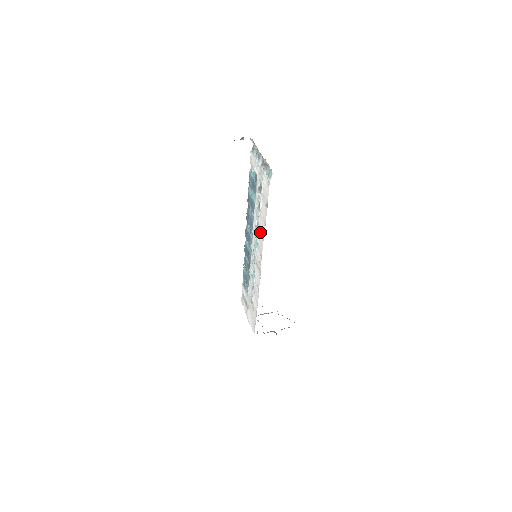
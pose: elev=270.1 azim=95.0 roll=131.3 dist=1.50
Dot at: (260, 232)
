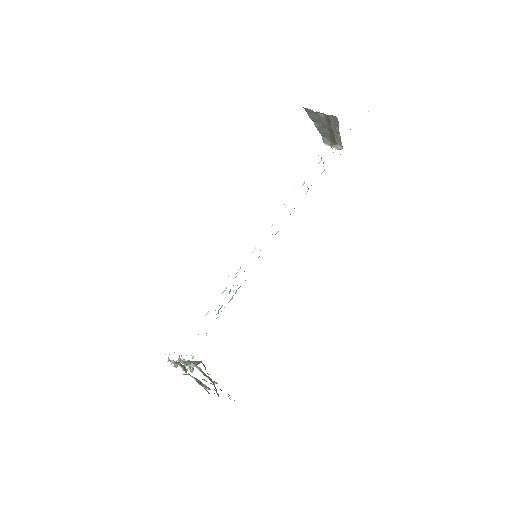
Dot at: occluded
